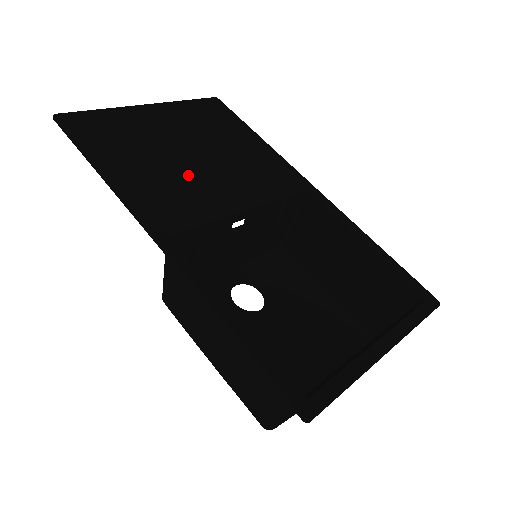
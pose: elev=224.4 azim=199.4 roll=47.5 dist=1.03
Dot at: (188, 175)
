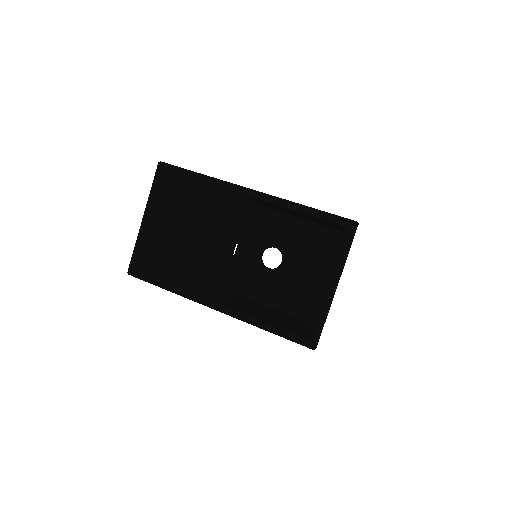
Dot at: (195, 252)
